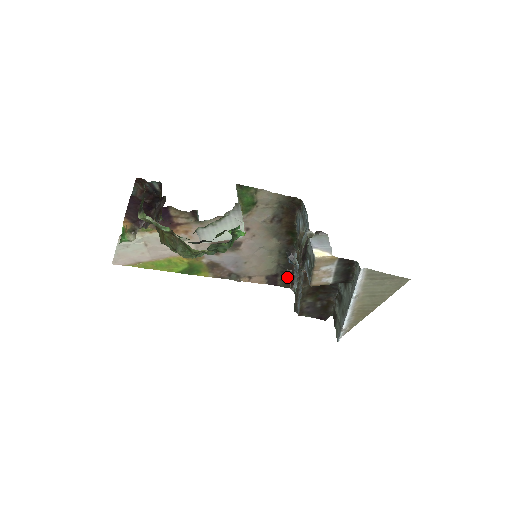
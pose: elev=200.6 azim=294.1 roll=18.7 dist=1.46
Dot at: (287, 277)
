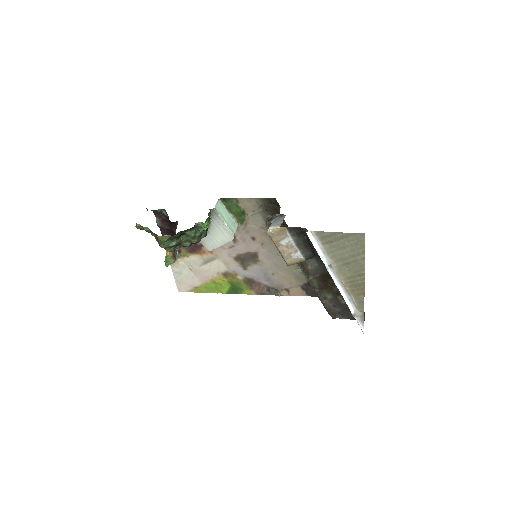
Dot at: occluded
